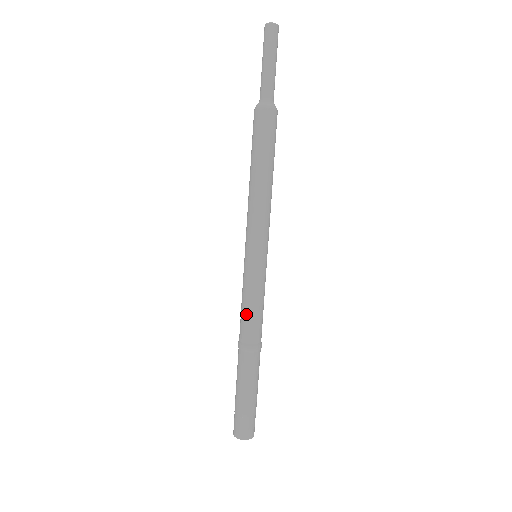
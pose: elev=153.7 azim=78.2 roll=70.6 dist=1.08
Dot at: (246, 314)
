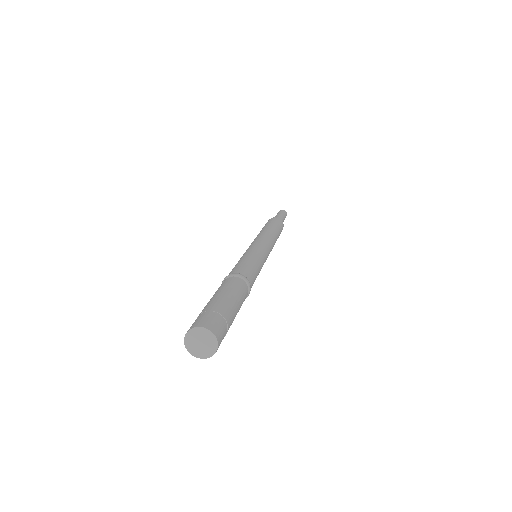
Dot at: (238, 264)
